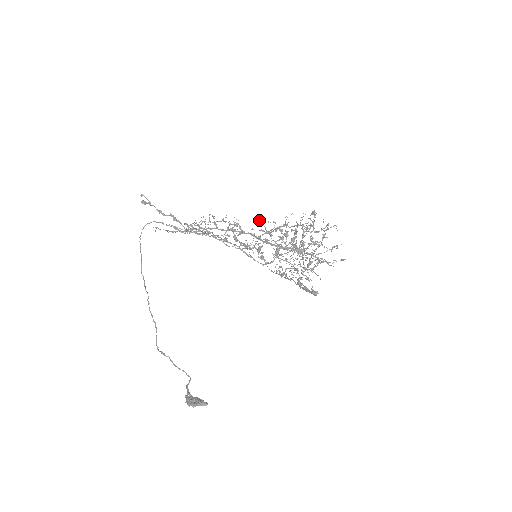
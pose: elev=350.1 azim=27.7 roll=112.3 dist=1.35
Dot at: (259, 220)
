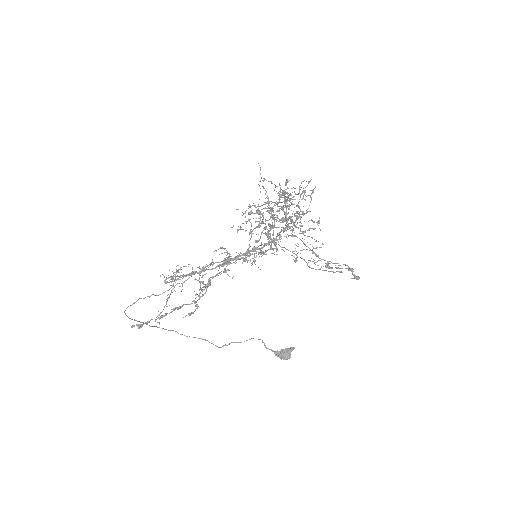
Dot at: occluded
